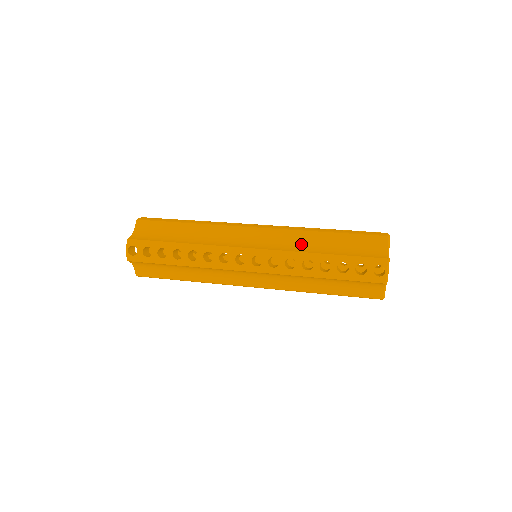
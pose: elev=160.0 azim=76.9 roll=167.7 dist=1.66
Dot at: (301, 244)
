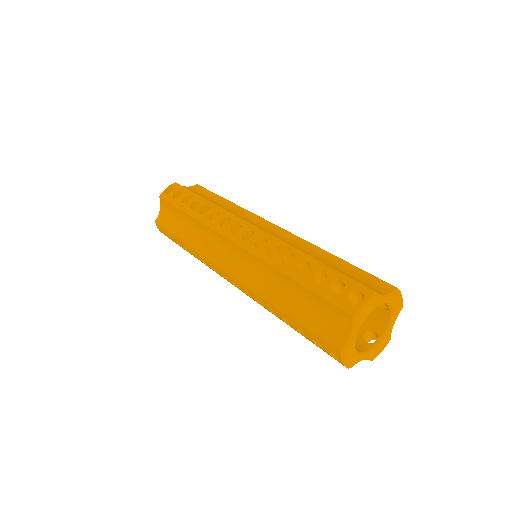
Dot at: (269, 283)
